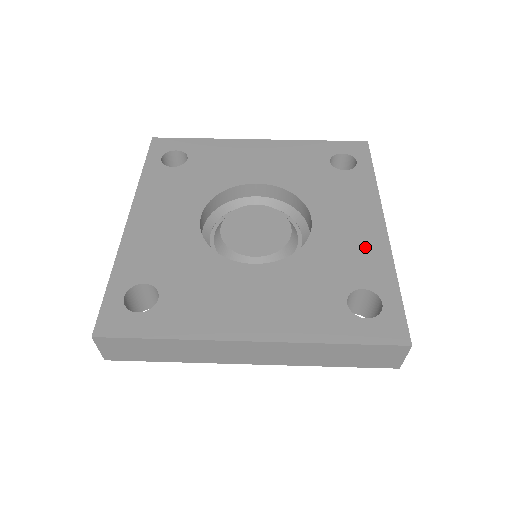
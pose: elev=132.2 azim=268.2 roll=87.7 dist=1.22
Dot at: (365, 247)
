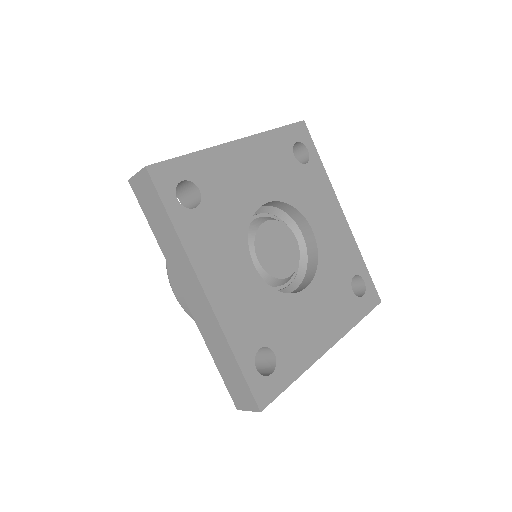
Dot at: (343, 241)
